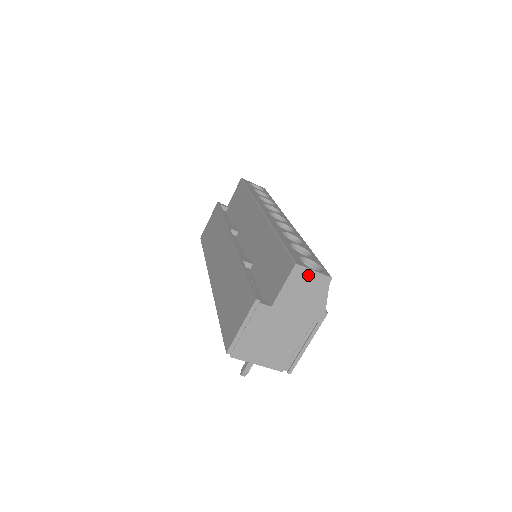
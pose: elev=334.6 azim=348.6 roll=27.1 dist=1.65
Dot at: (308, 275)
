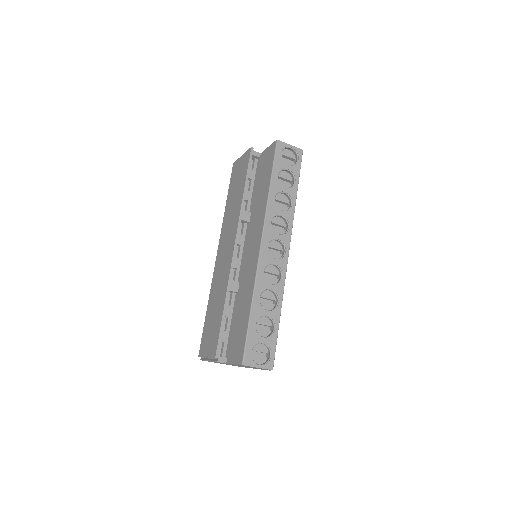
Dot at: occluded
